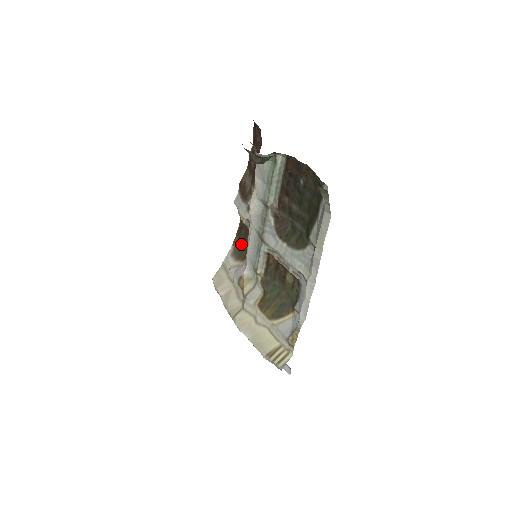
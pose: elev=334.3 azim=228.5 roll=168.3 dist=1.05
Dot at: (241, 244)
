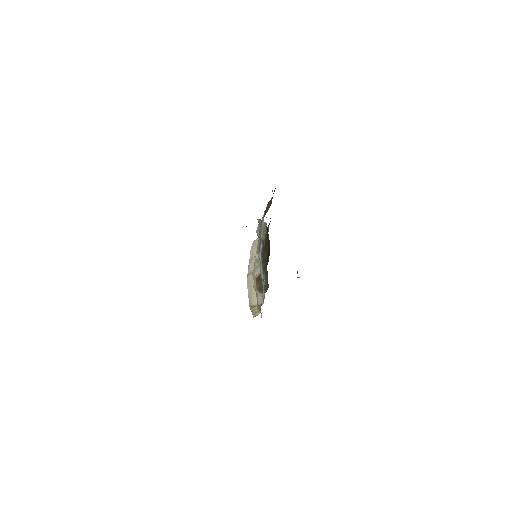
Dot at: occluded
